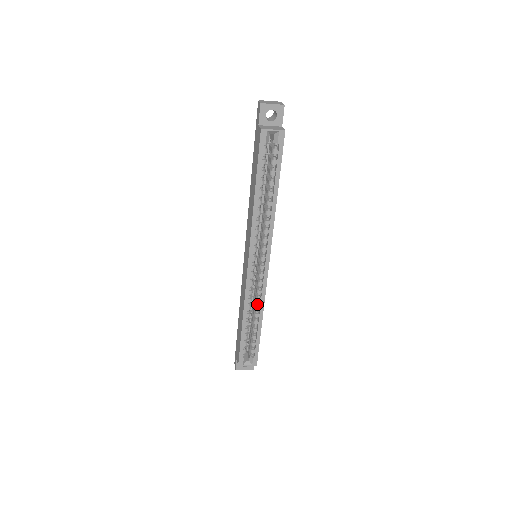
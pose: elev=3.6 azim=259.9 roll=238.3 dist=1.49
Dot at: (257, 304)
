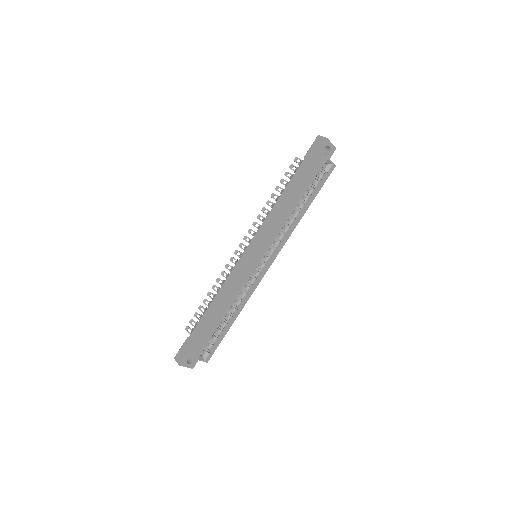
Dot at: (241, 300)
